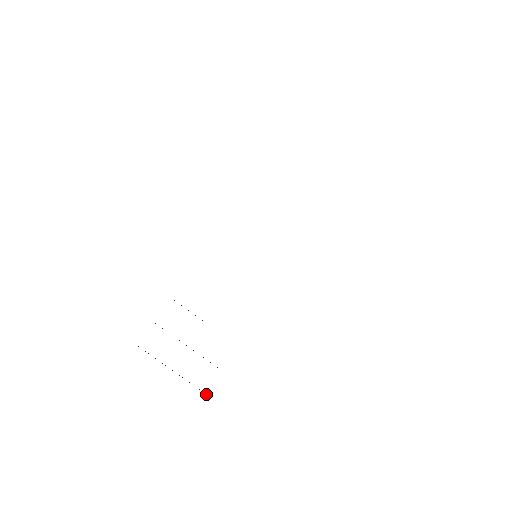
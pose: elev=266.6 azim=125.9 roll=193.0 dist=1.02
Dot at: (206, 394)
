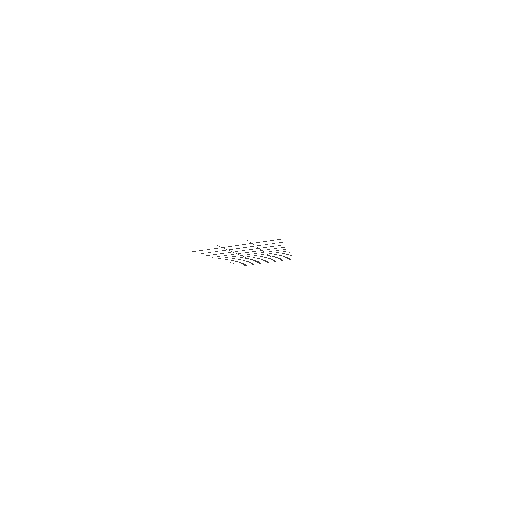
Dot at: occluded
